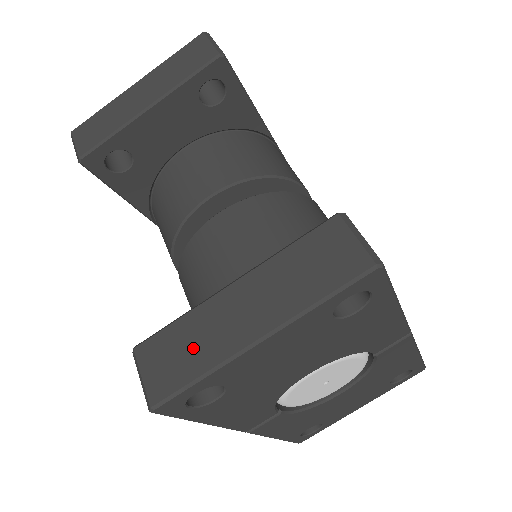
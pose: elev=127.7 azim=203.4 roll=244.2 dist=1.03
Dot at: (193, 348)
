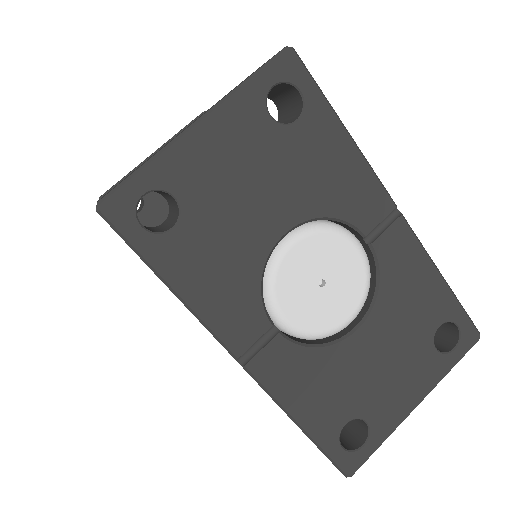
Dot at: occluded
